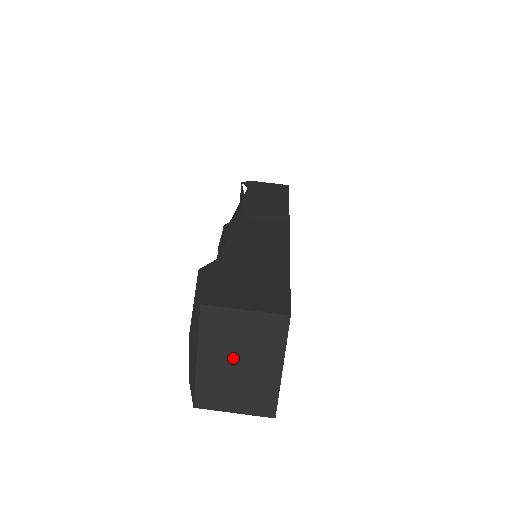
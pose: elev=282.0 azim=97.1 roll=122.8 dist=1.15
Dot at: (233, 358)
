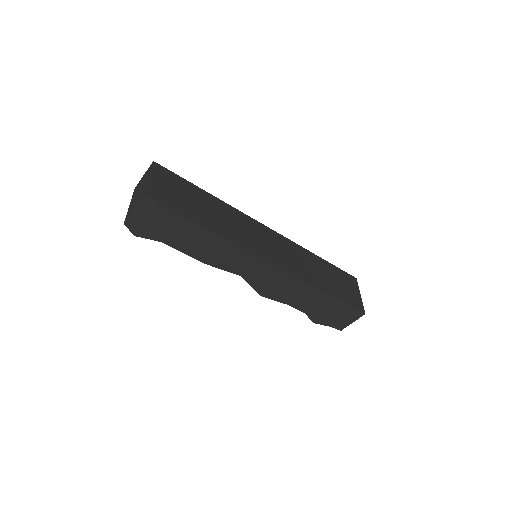
Dot at: occluded
